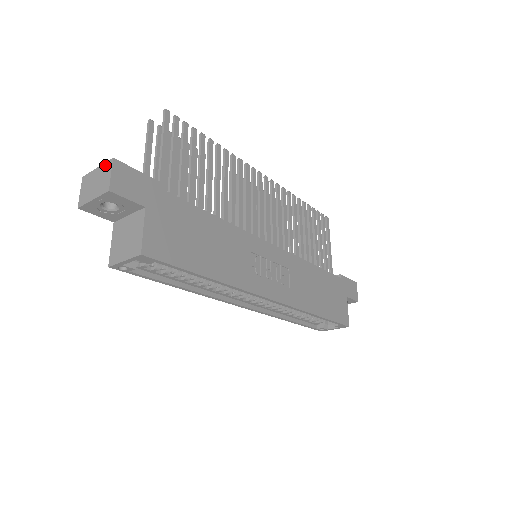
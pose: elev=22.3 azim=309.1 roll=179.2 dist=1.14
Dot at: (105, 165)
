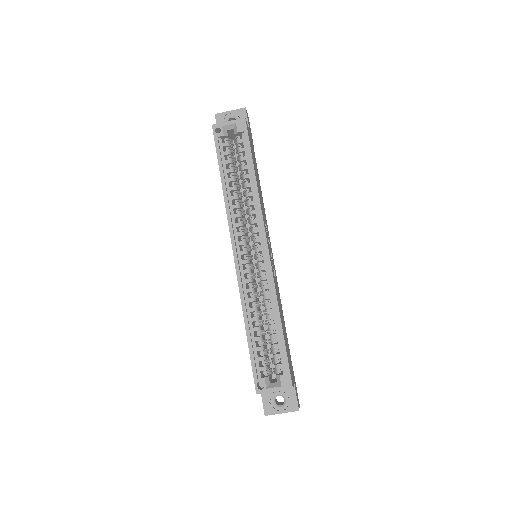
Dot at: occluded
